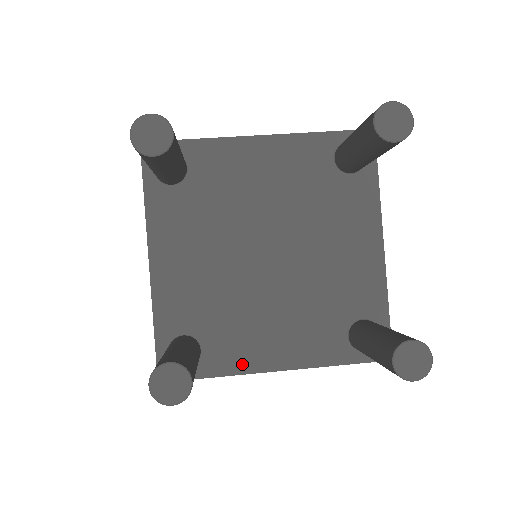
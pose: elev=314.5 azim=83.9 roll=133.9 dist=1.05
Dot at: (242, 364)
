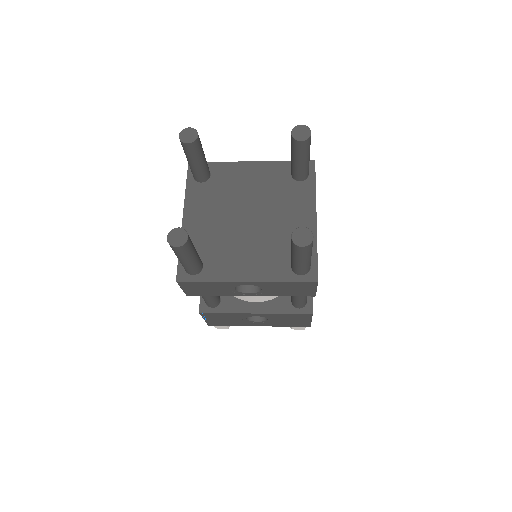
Dot at: (226, 276)
